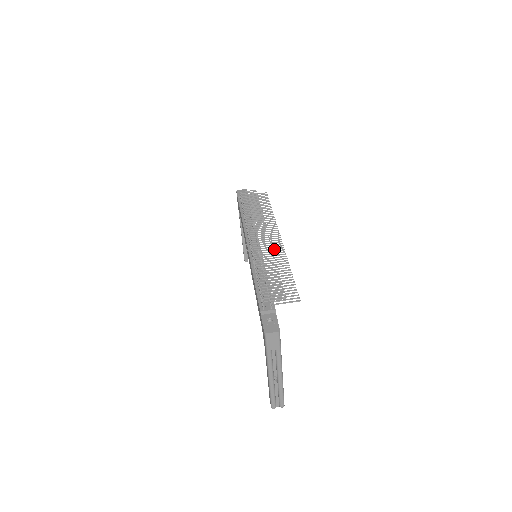
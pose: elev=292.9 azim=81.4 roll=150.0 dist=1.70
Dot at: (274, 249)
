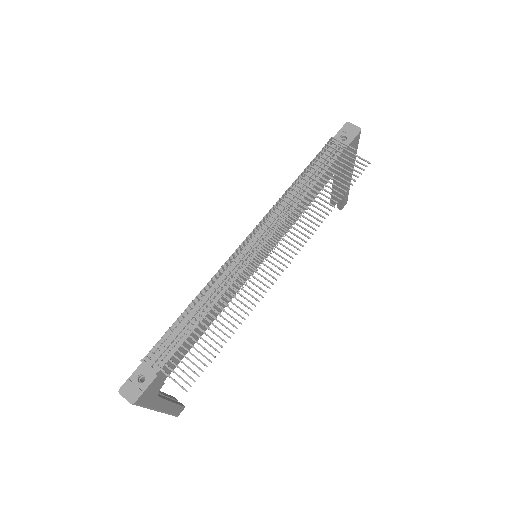
Dot at: (257, 280)
